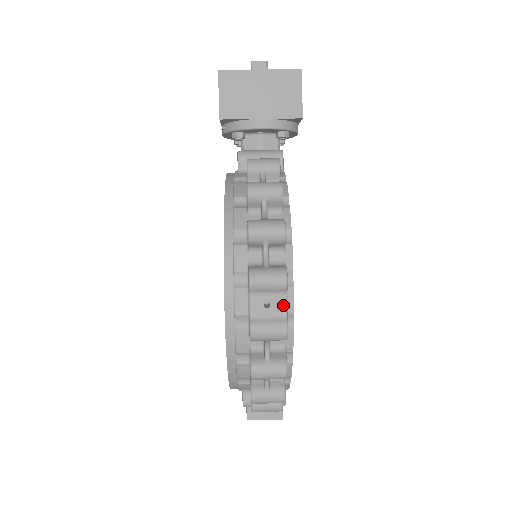
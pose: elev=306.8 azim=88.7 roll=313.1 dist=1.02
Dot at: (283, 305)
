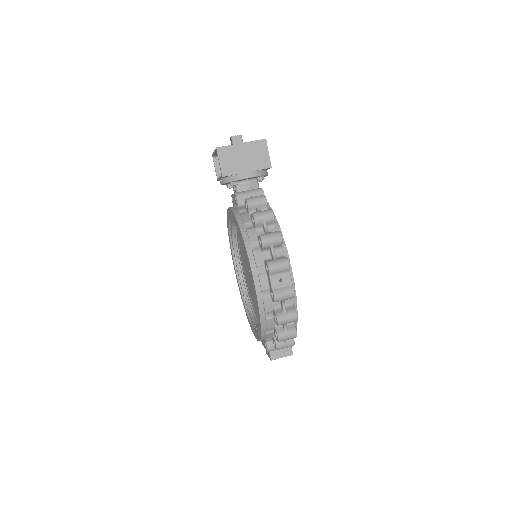
Dot at: (289, 278)
